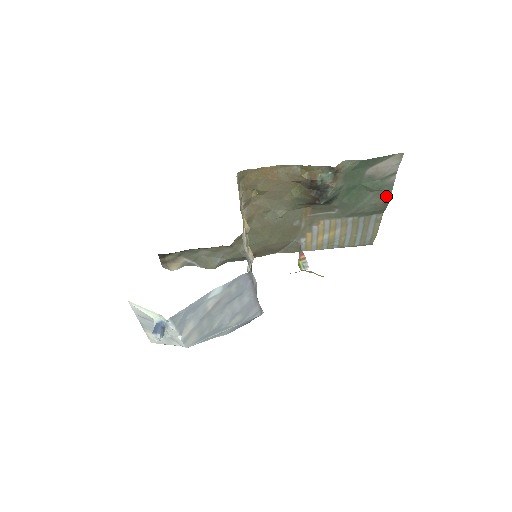
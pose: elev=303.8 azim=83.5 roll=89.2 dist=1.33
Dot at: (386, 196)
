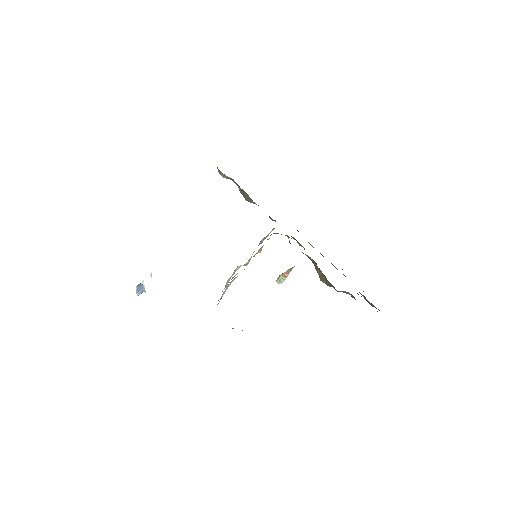
Dot at: (370, 303)
